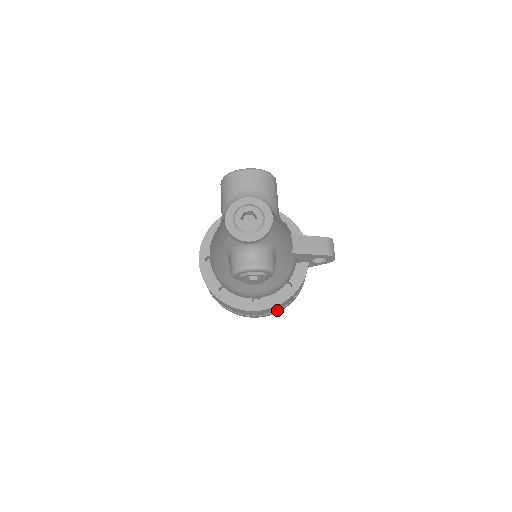
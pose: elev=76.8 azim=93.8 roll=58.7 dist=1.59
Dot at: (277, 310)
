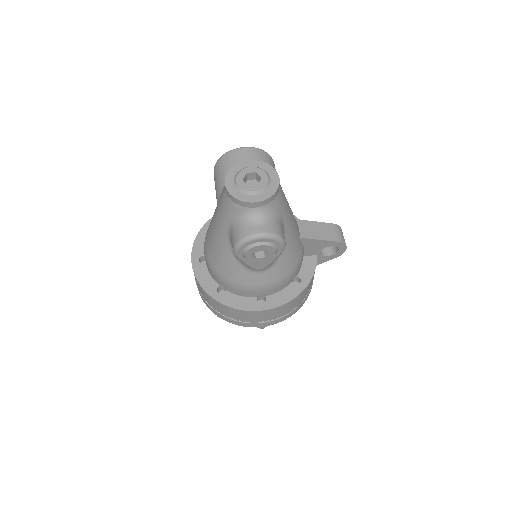
Dot at: (285, 315)
